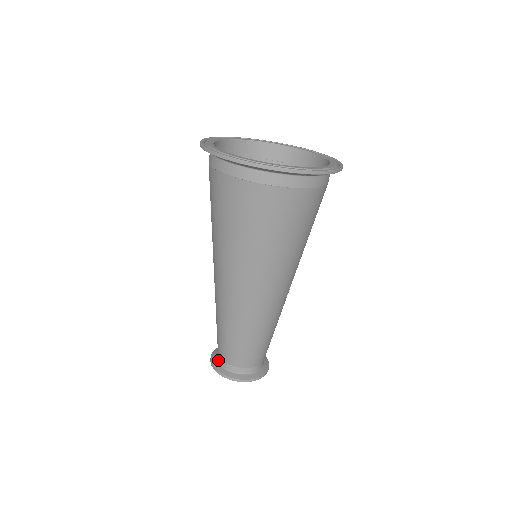
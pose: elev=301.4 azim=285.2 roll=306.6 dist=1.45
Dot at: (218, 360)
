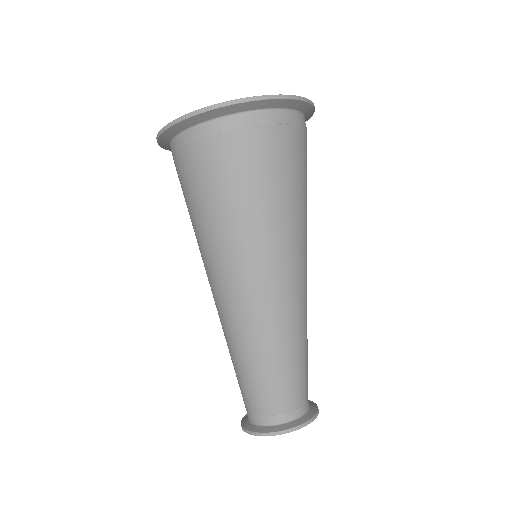
Dot at: (267, 424)
